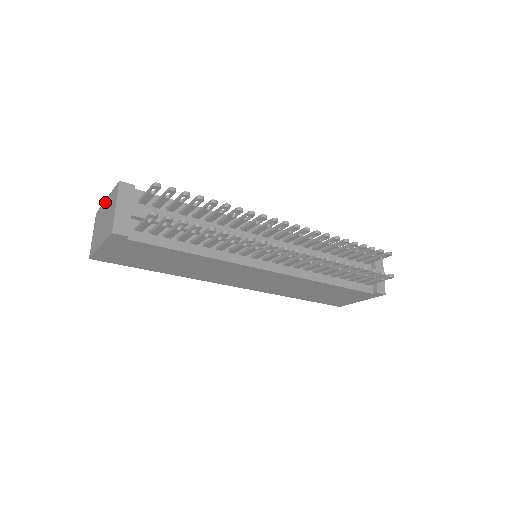
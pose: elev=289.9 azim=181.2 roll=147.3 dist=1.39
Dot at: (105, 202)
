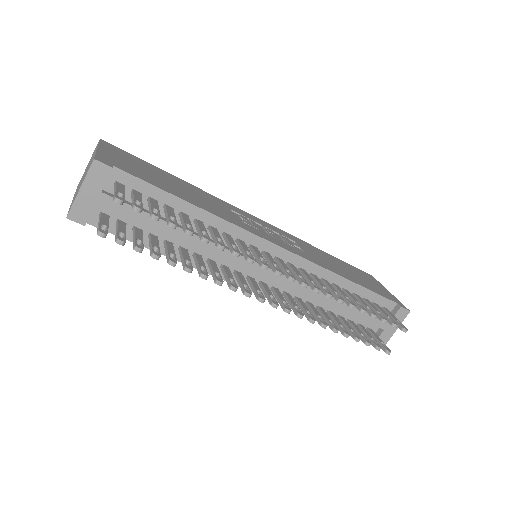
Dot at: (95, 150)
